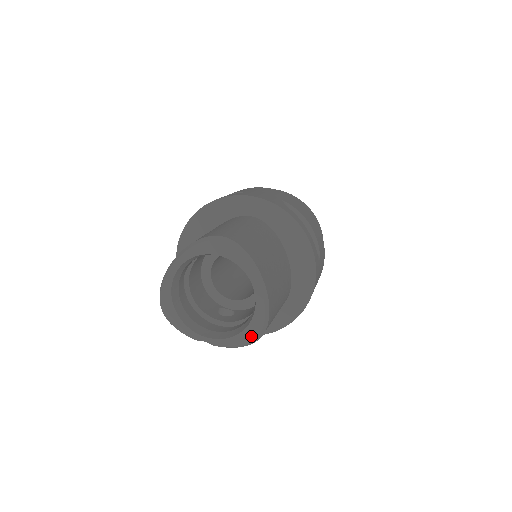
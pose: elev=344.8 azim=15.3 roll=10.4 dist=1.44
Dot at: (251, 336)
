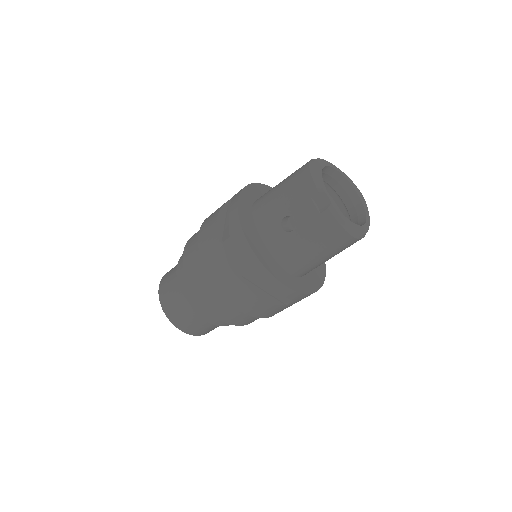
Dot at: (355, 229)
